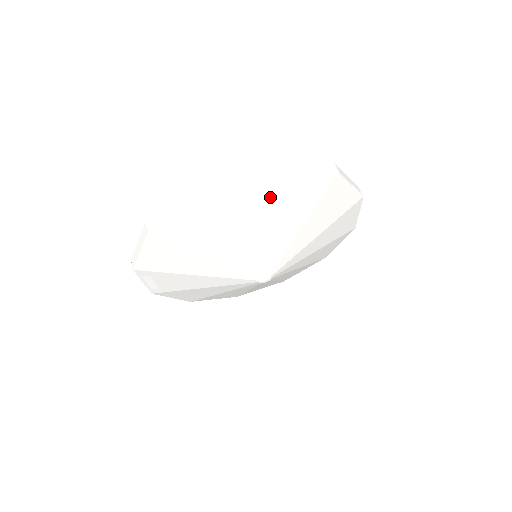
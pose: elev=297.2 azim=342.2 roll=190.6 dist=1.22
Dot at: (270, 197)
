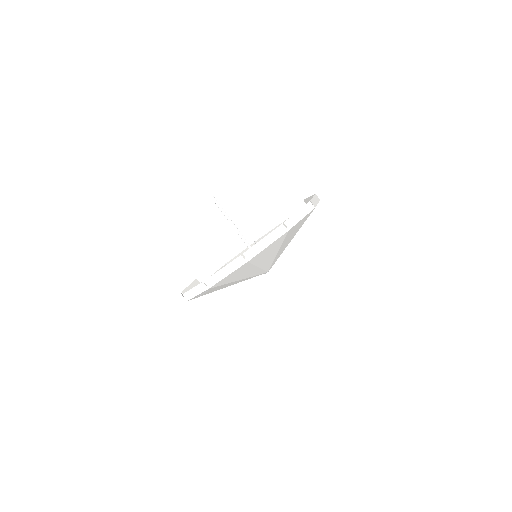
Dot at: occluded
